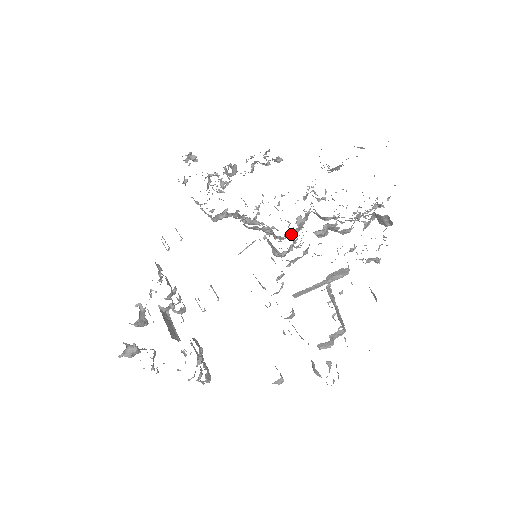
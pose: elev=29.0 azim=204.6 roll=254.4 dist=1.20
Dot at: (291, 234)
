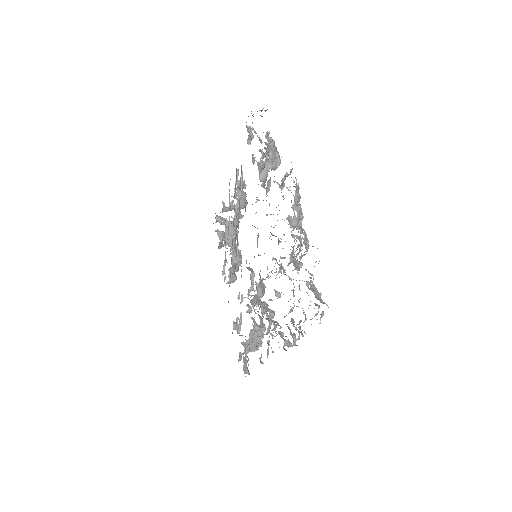
Dot at: occluded
